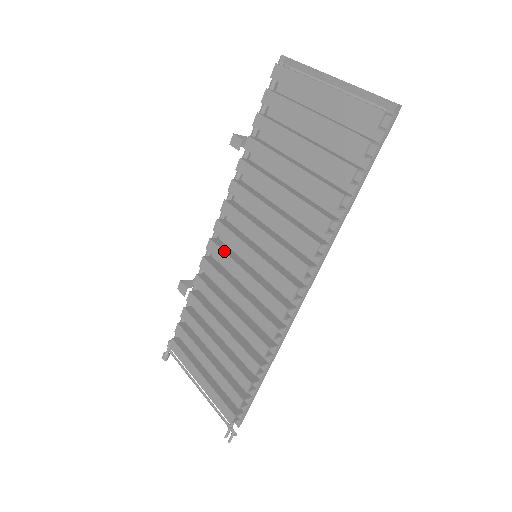
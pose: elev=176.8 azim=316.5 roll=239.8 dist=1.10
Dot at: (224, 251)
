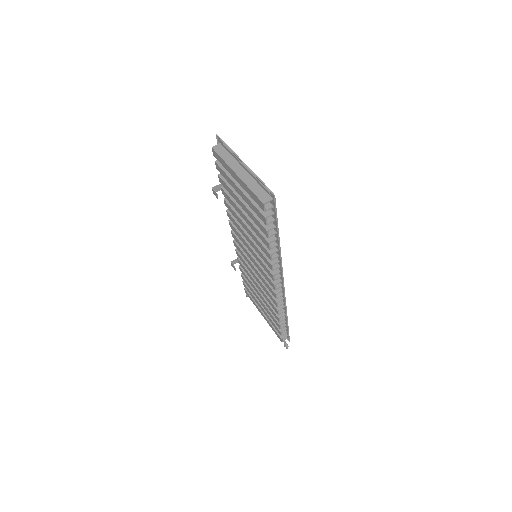
Dot at: (241, 250)
